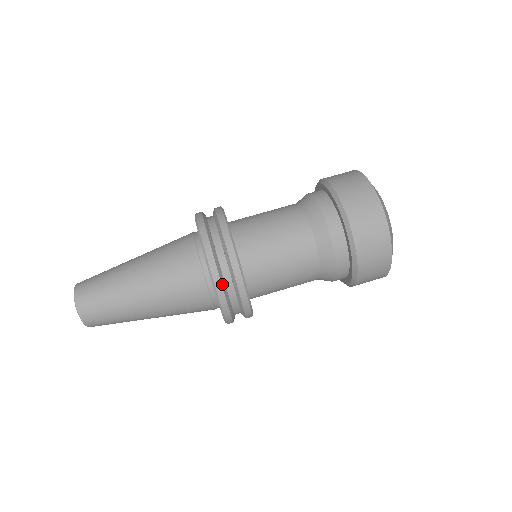
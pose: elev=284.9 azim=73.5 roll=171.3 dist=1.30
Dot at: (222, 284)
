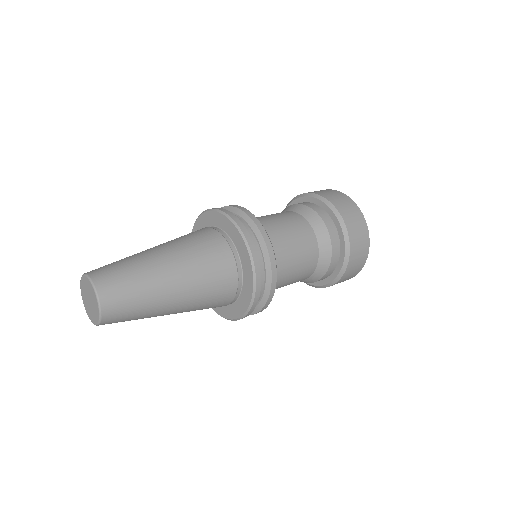
Dot at: occluded
